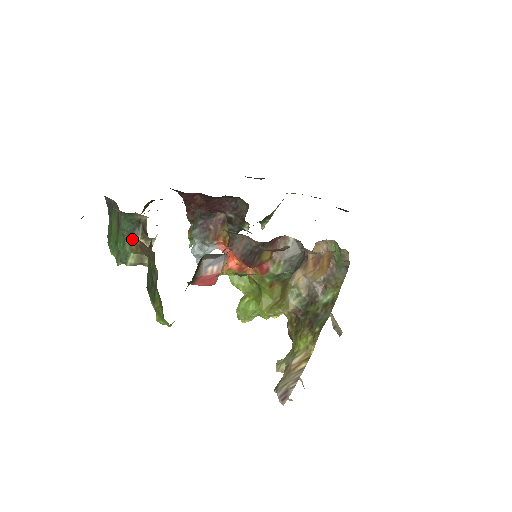
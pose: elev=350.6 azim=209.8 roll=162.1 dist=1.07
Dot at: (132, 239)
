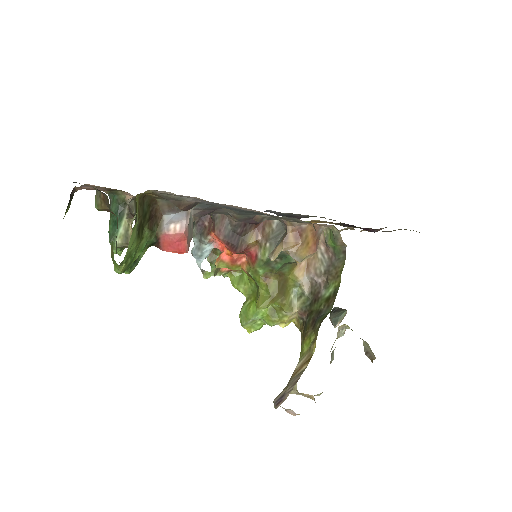
Dot at: (97, 194)
